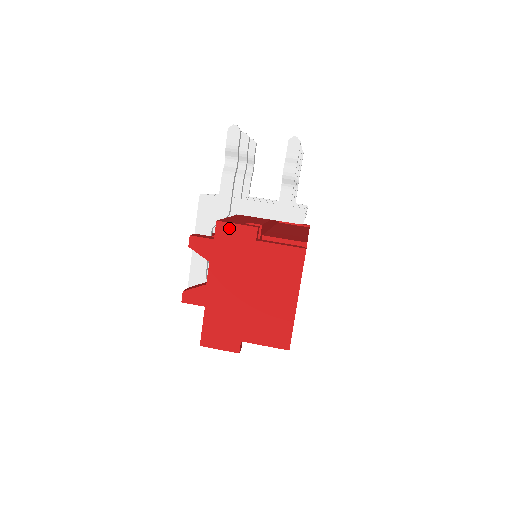
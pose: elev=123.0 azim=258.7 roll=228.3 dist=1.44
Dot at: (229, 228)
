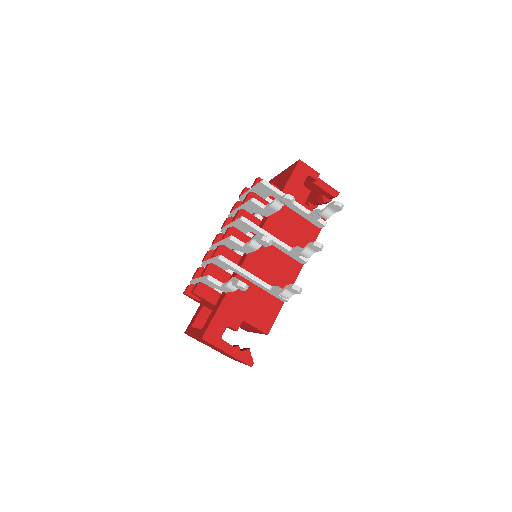
Dot at: (209, 343)
